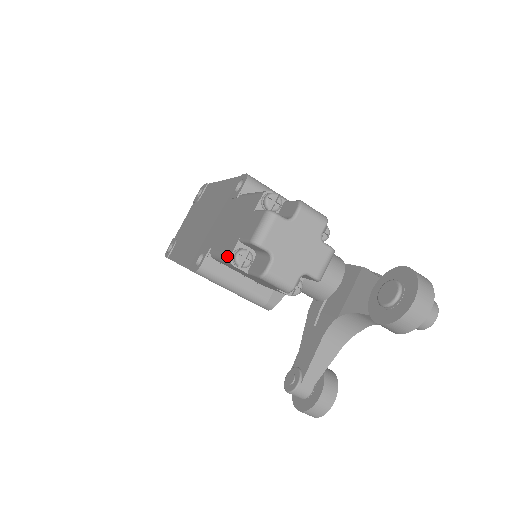
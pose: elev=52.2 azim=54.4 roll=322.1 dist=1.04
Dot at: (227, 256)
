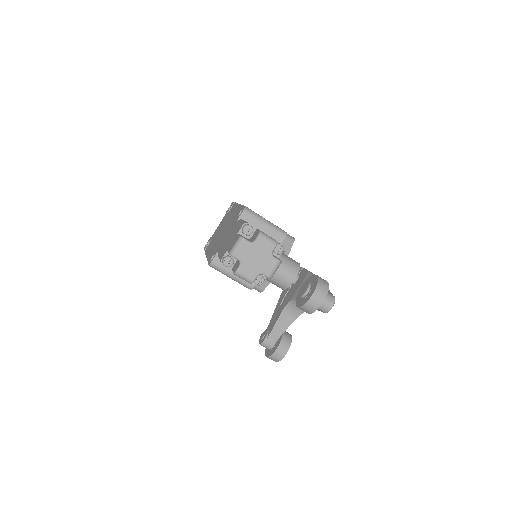
Dot at: (220, 259)
